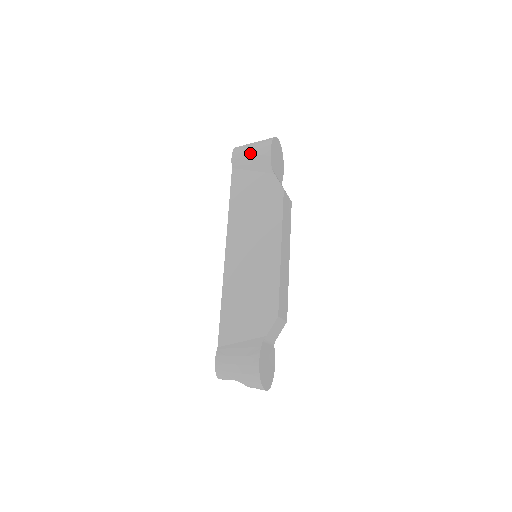
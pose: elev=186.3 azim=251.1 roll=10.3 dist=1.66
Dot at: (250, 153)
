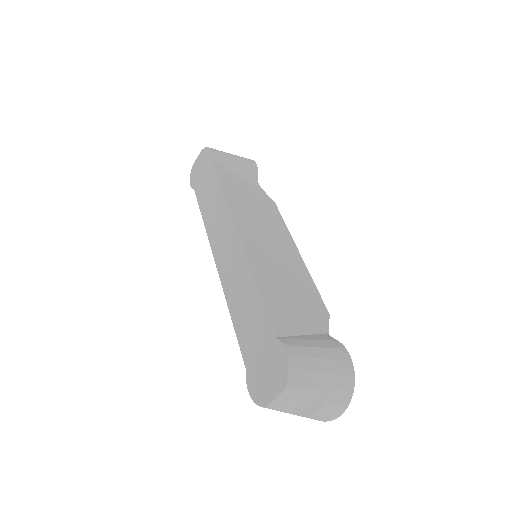
Dot at: (233, 157)
